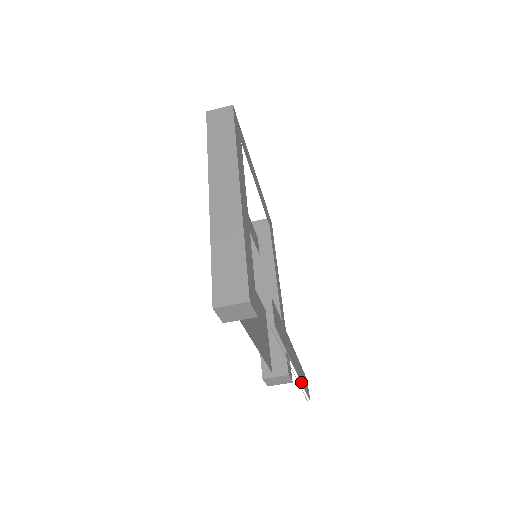
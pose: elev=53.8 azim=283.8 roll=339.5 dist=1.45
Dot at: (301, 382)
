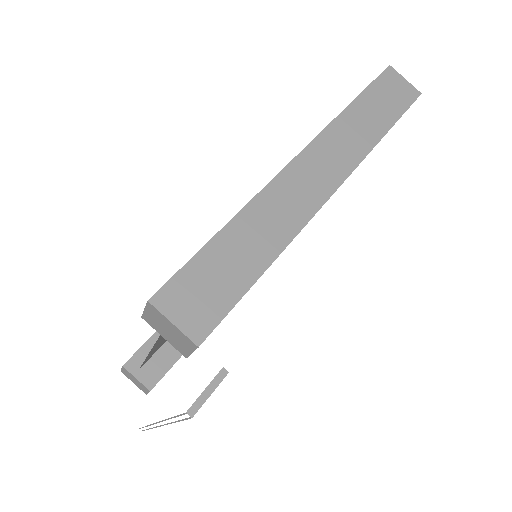
Dot at: (151, 428)
